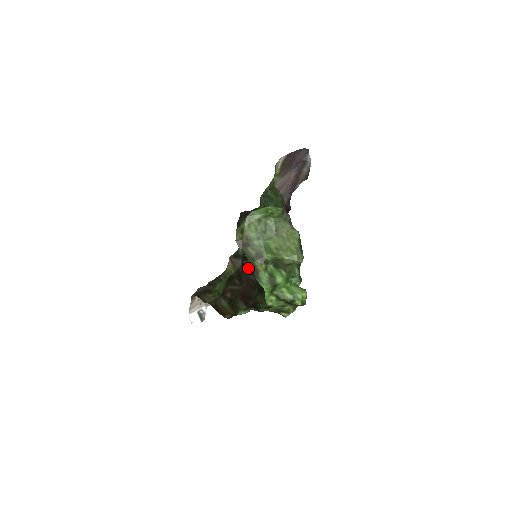
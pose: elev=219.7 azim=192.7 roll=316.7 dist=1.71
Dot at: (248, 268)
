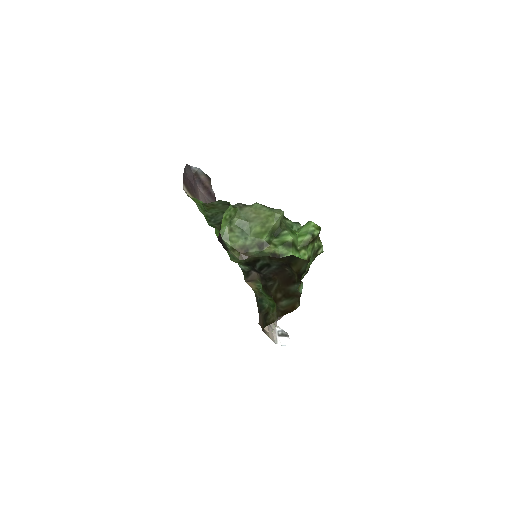
Dot at: (263, 267)
